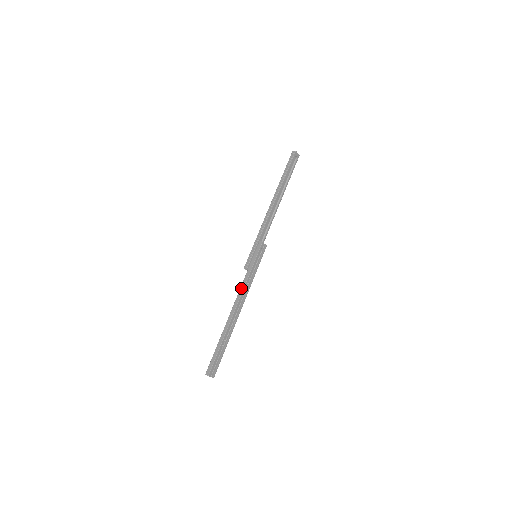
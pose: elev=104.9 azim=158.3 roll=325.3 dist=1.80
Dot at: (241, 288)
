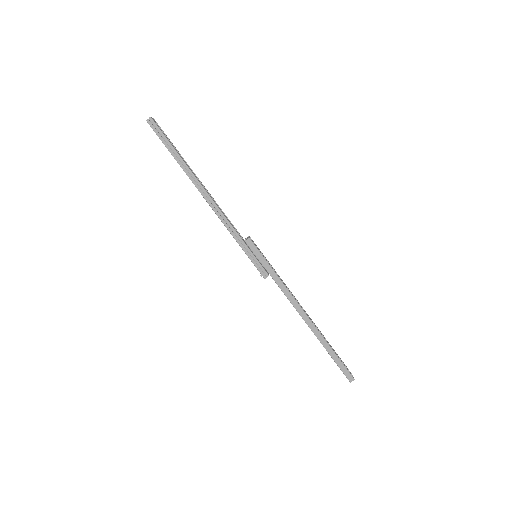
Dot at: (287, 295)
